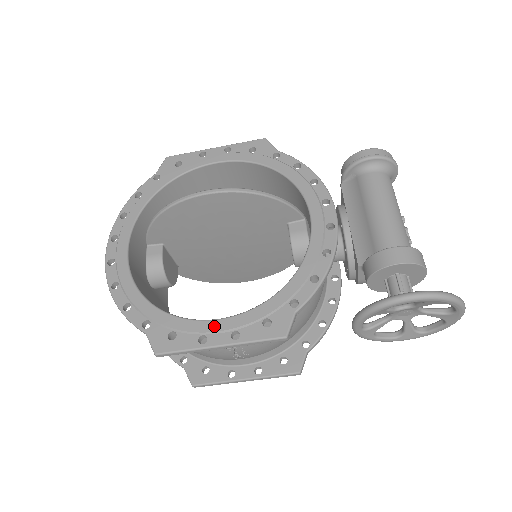
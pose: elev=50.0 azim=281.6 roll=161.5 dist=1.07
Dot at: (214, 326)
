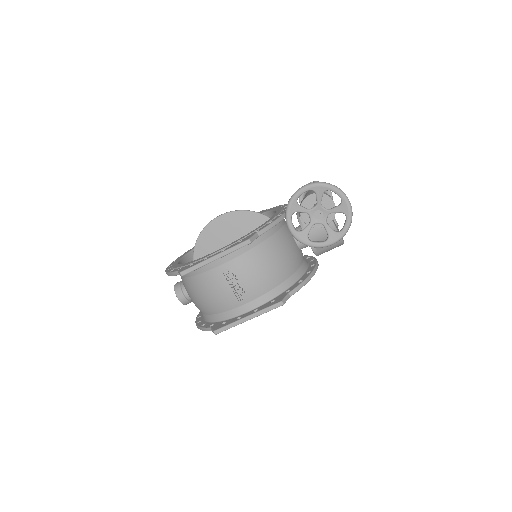
Dot at: (213, 253)
